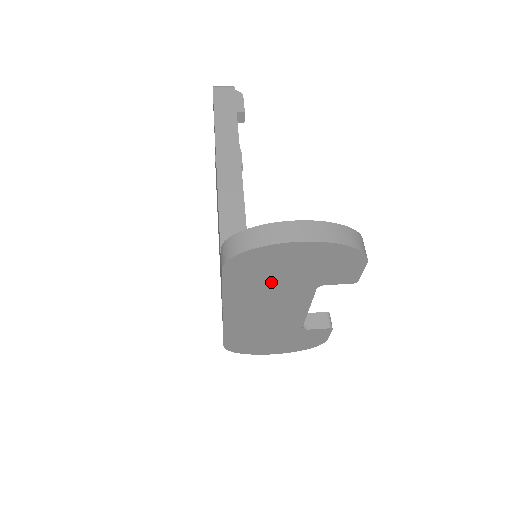
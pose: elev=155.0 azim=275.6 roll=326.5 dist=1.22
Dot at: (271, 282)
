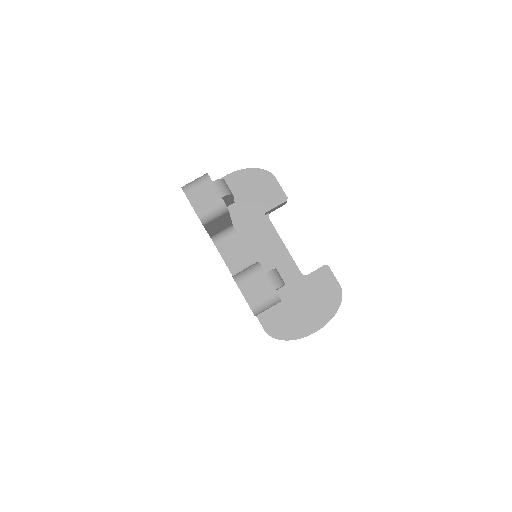
Dot at: occluded
